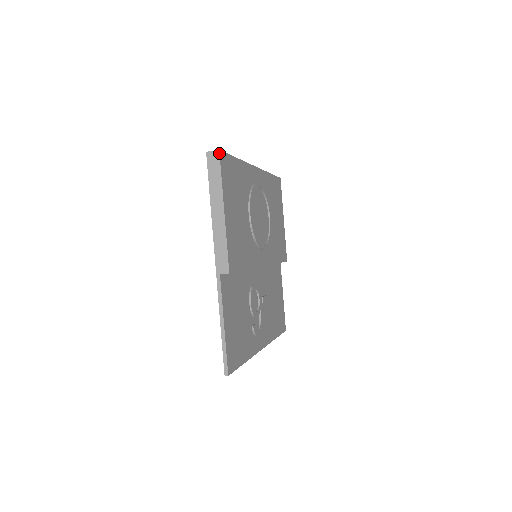
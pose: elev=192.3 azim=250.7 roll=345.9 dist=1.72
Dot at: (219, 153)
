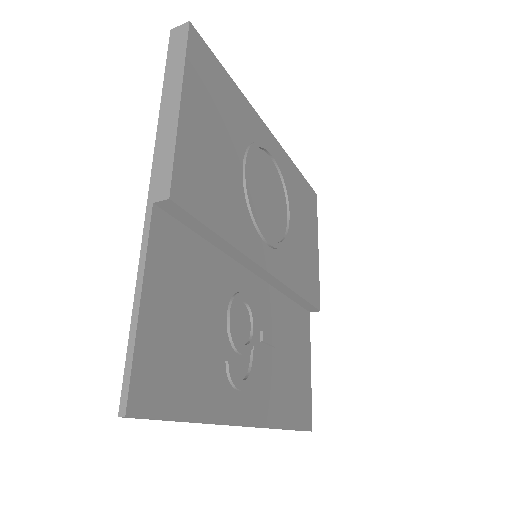
Dot at: (188, 25)
